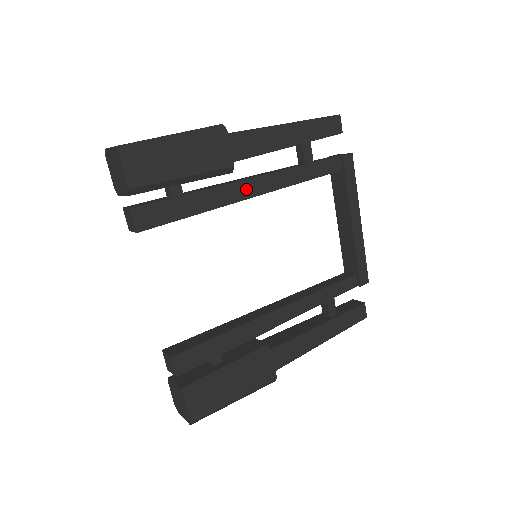
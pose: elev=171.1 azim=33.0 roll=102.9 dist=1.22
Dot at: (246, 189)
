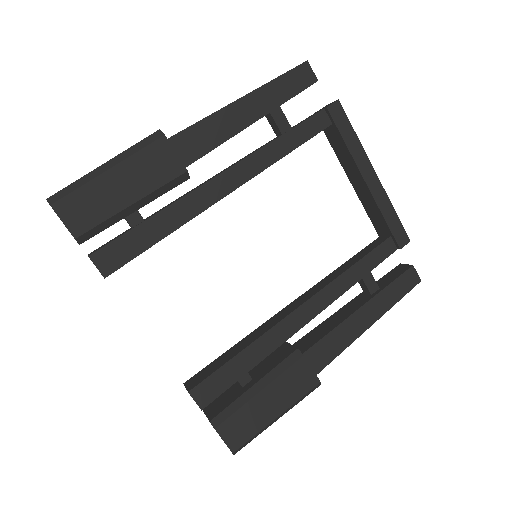
Dot at: (216, 189)
